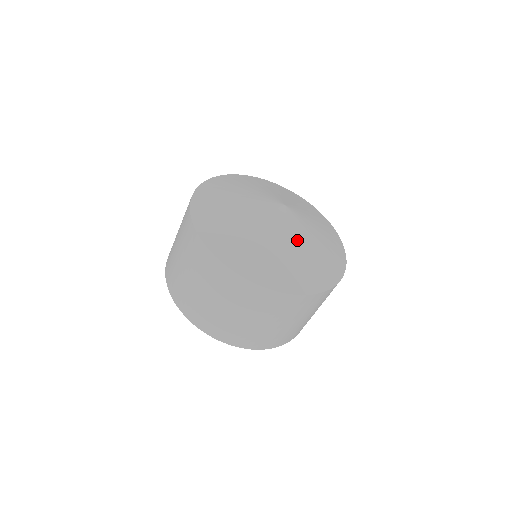
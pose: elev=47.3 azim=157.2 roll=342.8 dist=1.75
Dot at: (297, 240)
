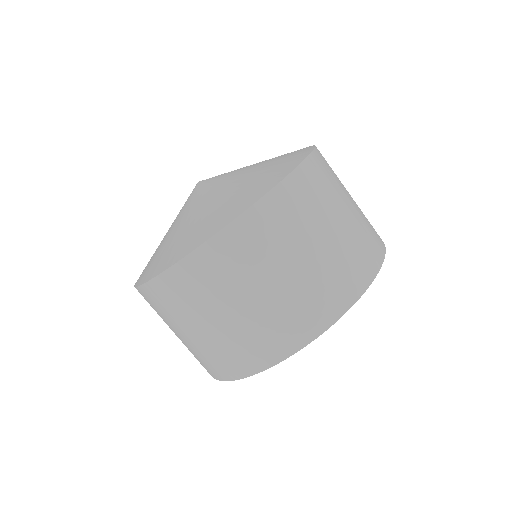
Dot at: (233, 177)
